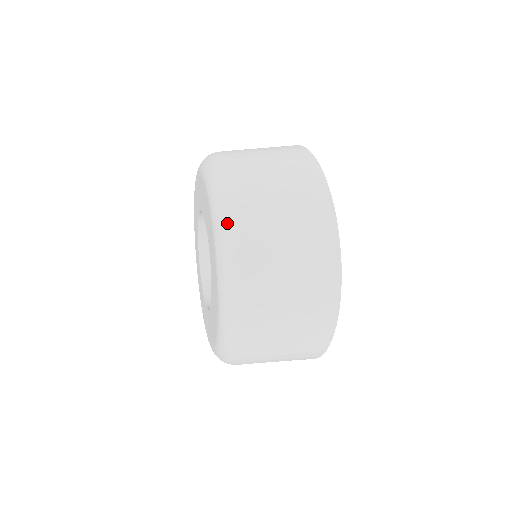
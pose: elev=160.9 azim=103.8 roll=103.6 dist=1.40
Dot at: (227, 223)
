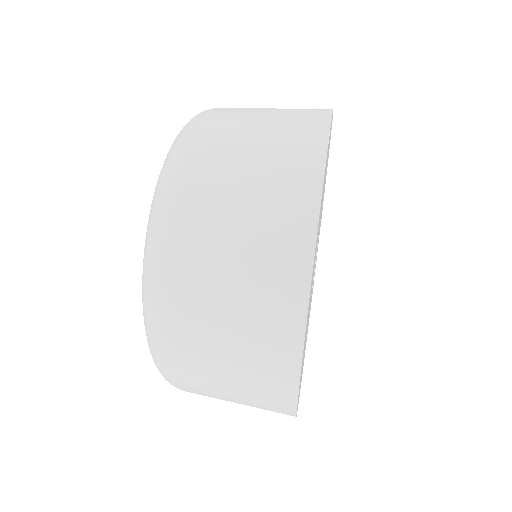
Dot at: occluded
